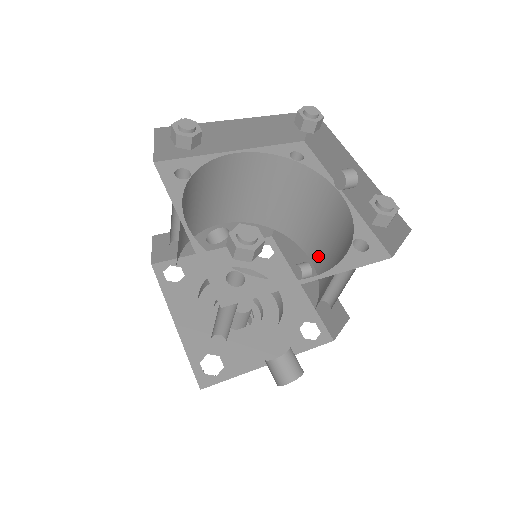
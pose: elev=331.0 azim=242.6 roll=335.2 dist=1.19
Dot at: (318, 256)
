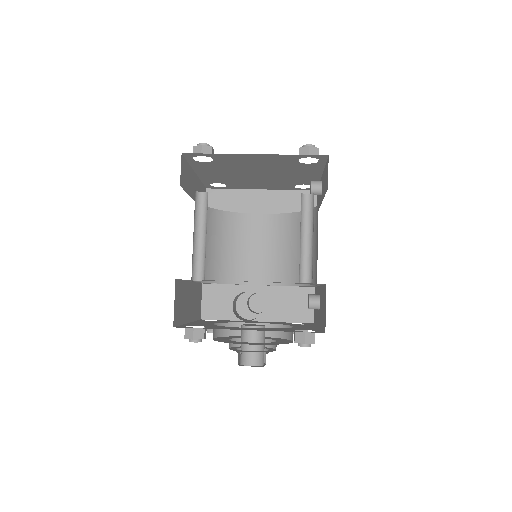
Dot at: occluded
